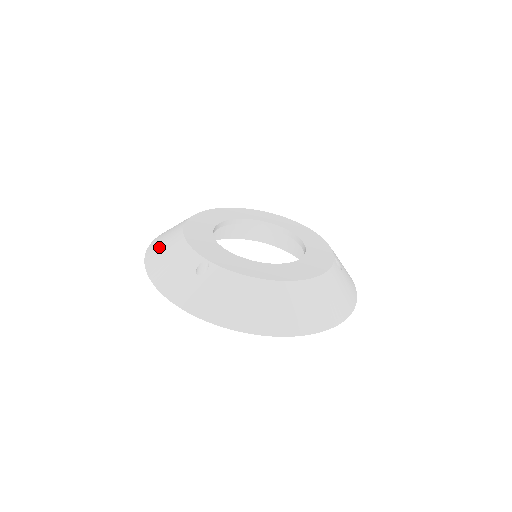
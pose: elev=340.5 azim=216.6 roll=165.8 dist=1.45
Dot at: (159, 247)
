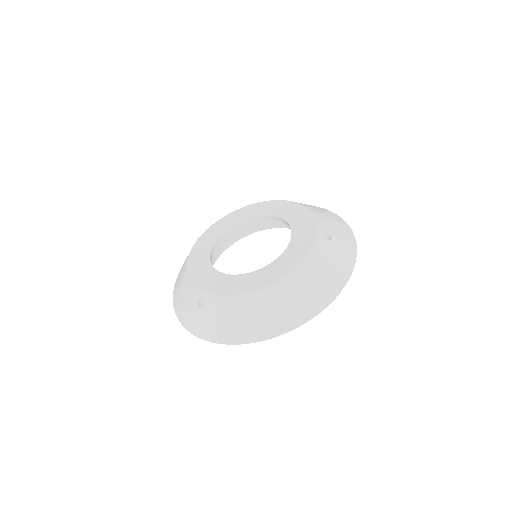
Dot at: (178, 283)
